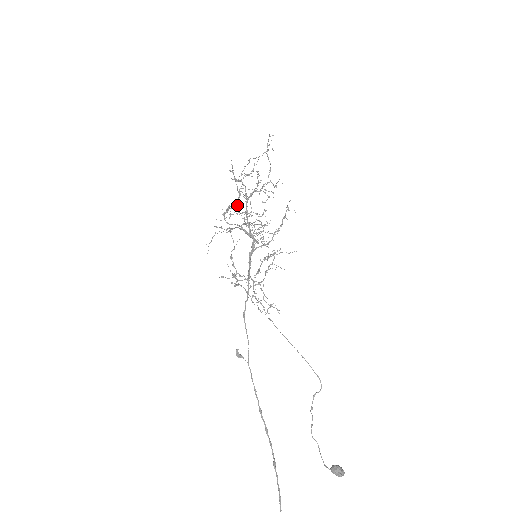
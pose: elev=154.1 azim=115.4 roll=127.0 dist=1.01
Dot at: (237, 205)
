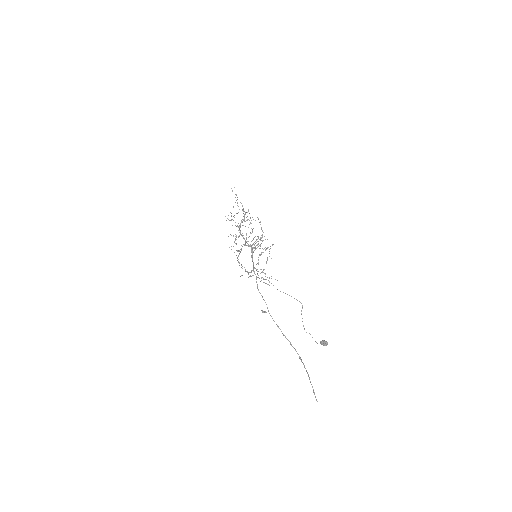
Dot at: (240, 233)
